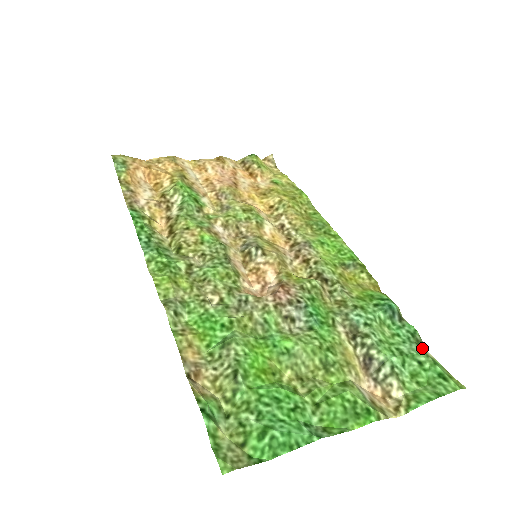
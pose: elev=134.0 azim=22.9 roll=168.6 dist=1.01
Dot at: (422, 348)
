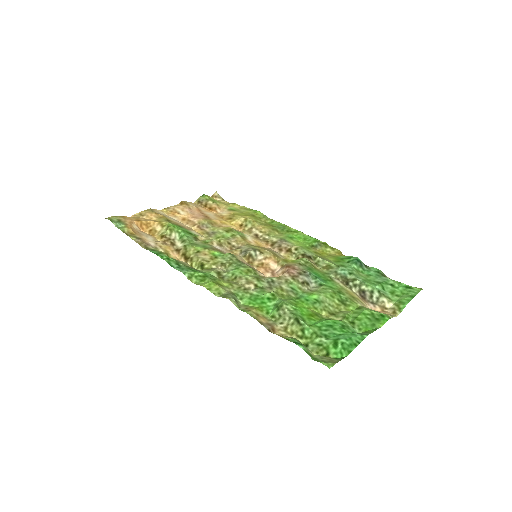
Dot at: (387, 278)
